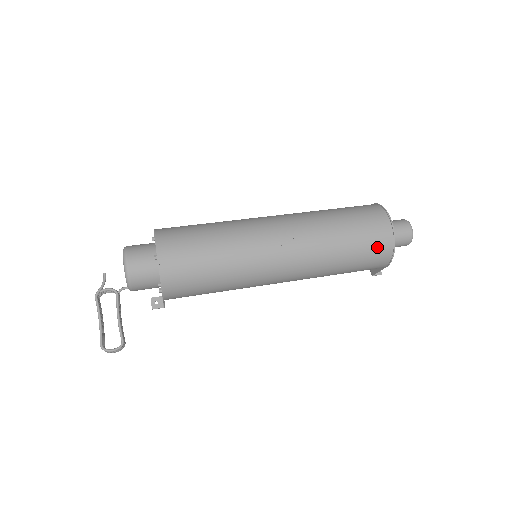
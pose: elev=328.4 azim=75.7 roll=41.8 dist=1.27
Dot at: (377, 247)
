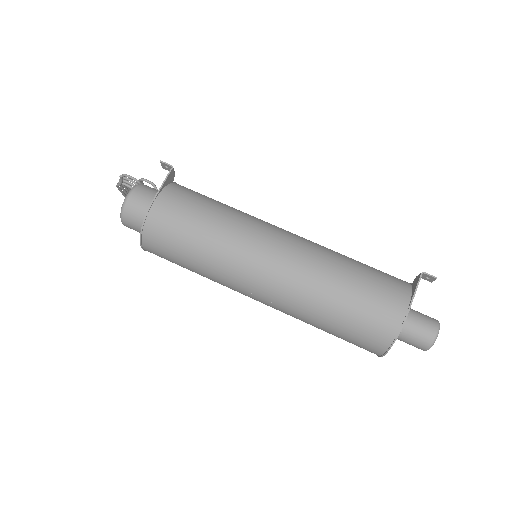
Dot at: occluded
